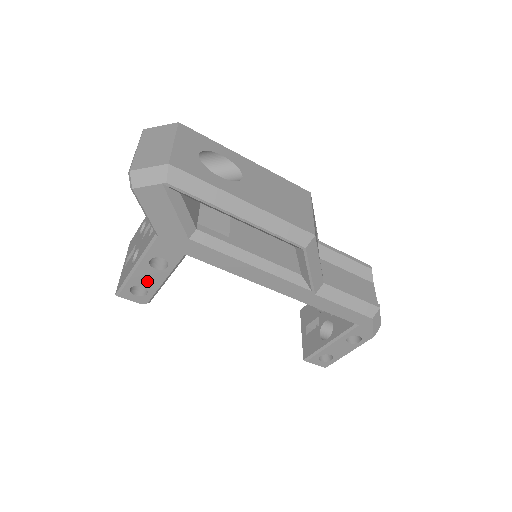
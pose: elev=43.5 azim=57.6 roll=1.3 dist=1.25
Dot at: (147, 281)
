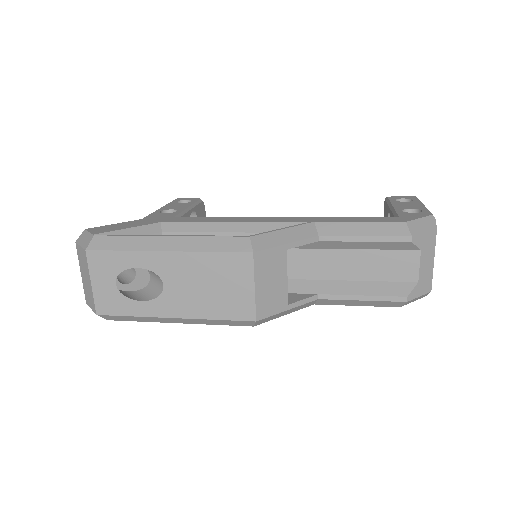
Dot at: occluded
